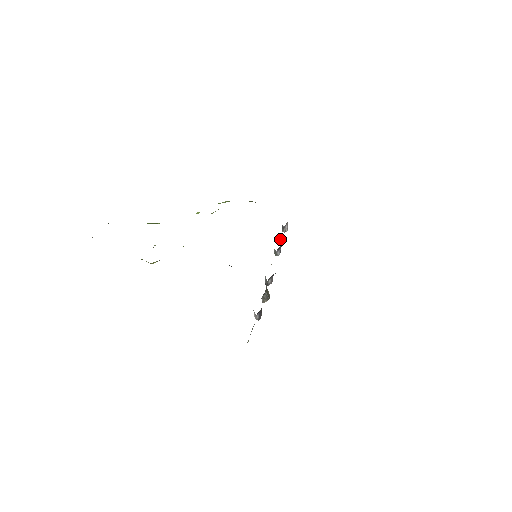
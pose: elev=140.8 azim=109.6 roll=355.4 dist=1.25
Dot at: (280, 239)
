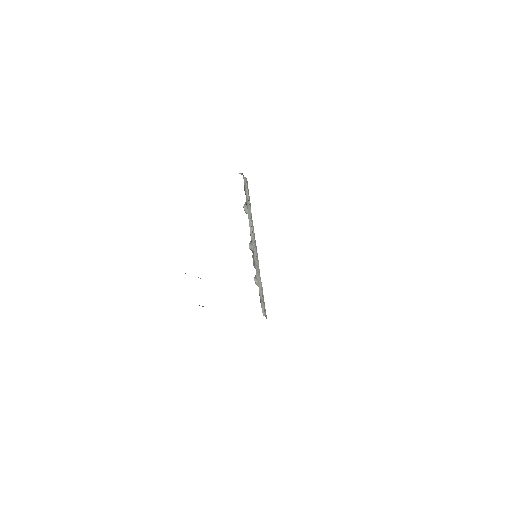
Dot at: occluded
